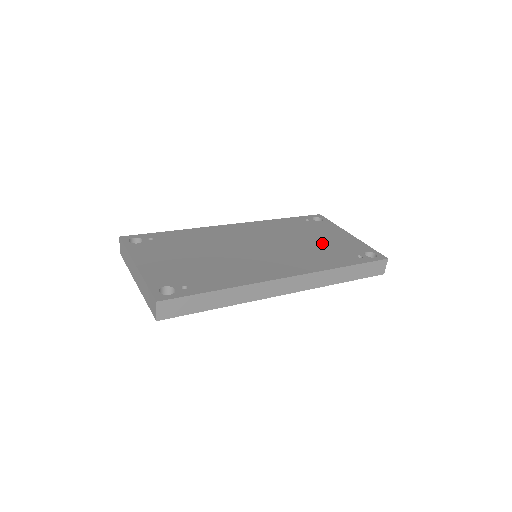
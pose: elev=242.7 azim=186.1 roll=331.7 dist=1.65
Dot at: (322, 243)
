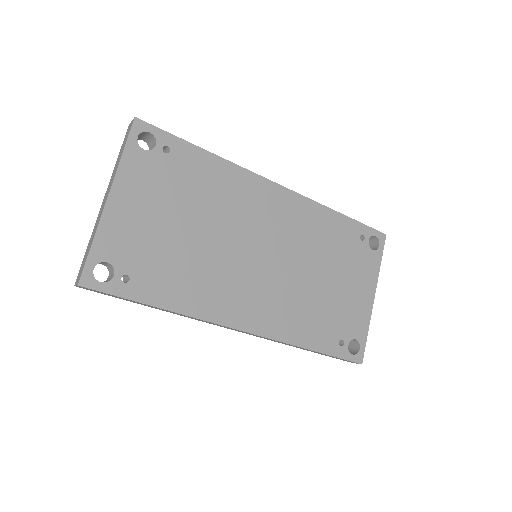
Dot at: (332, 294)
